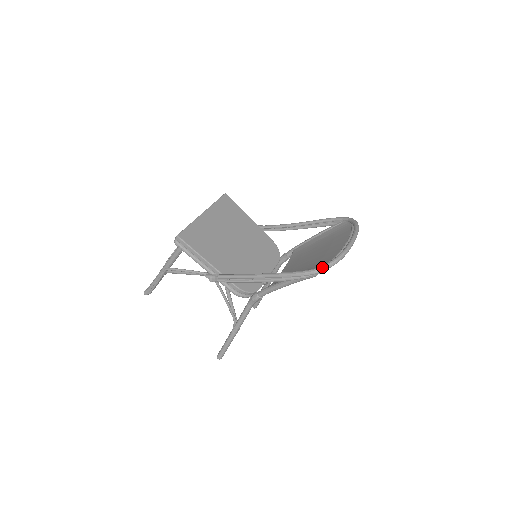
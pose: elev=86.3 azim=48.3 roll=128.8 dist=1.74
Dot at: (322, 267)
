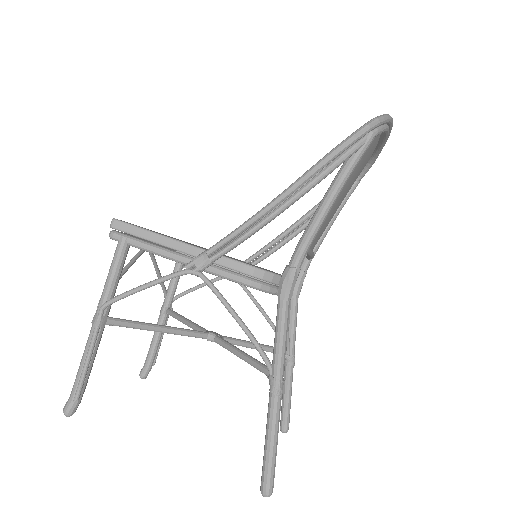
Dot at: occluded
